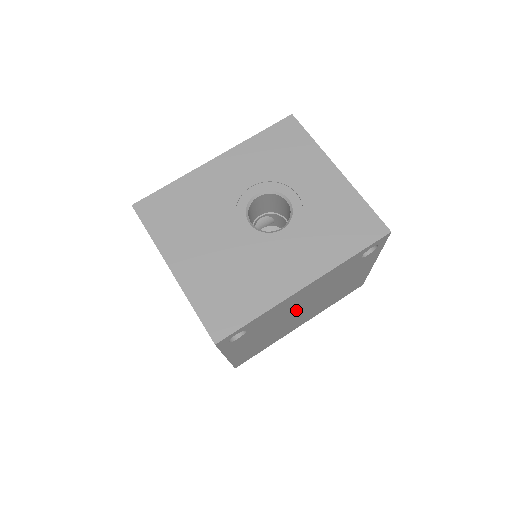
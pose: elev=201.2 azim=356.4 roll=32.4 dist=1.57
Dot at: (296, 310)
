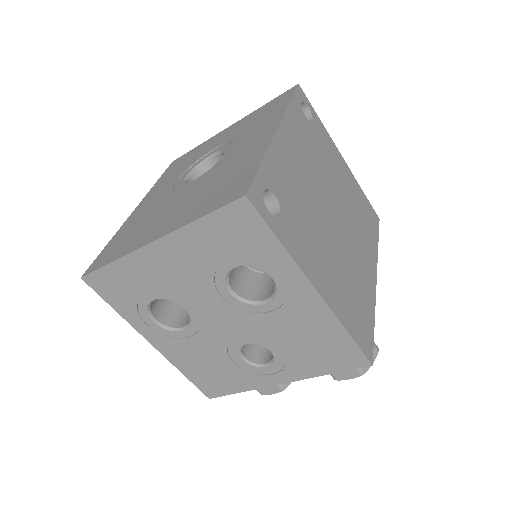
Dot at: (322, 204)
